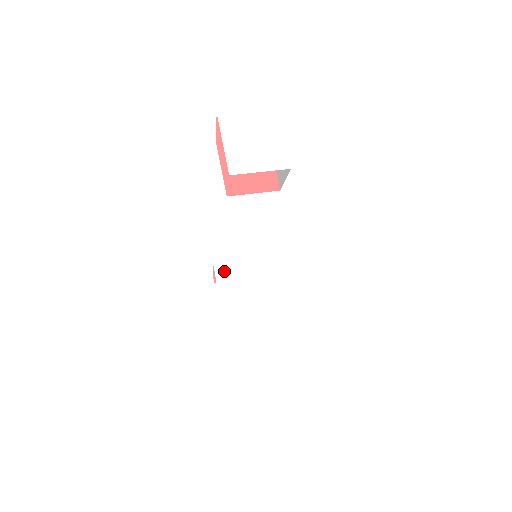
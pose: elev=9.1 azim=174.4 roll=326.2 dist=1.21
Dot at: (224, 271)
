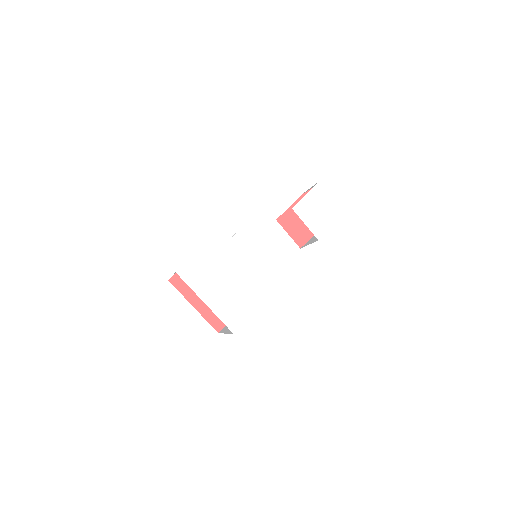
Dot at: (240, 238)
